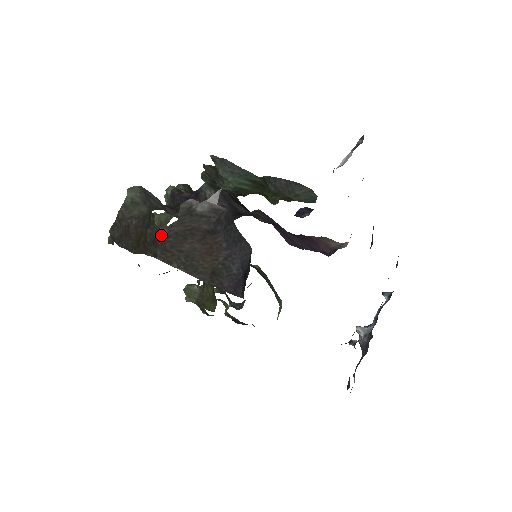
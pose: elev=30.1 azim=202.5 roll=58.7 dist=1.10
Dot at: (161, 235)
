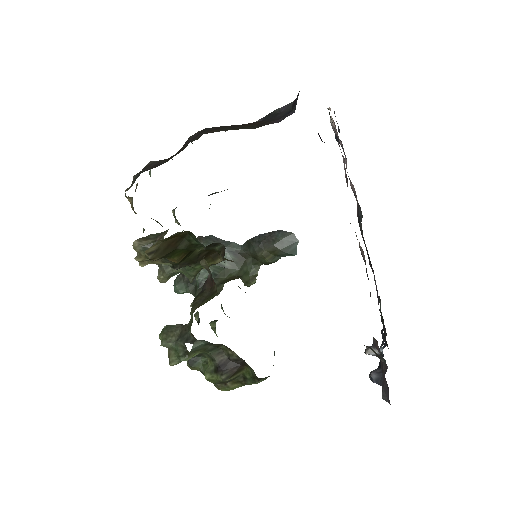
Dot at: (206, 129)
